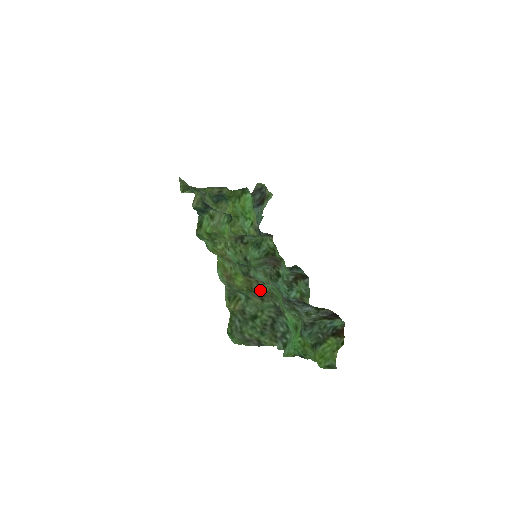
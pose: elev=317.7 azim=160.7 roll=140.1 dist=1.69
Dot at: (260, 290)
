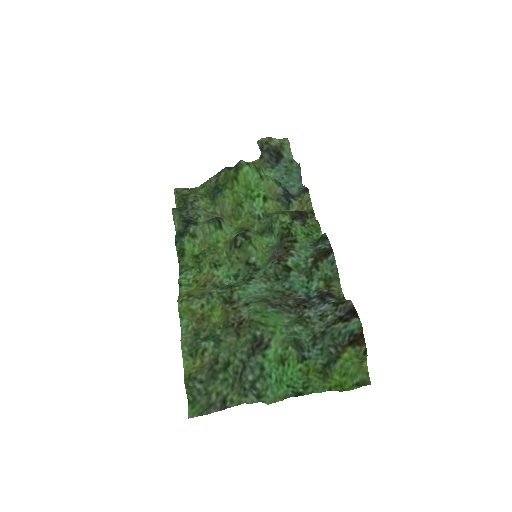
Dot at: (238, 320)
